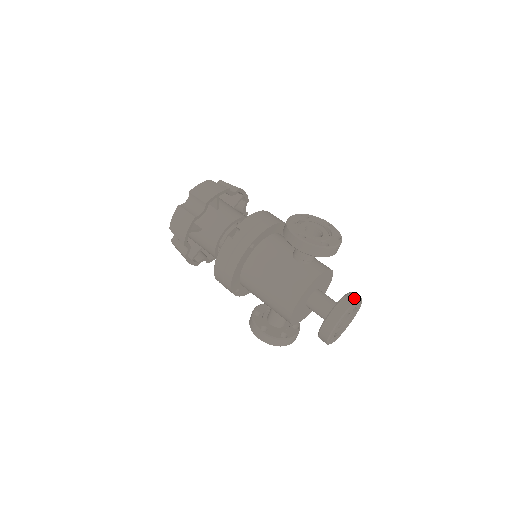
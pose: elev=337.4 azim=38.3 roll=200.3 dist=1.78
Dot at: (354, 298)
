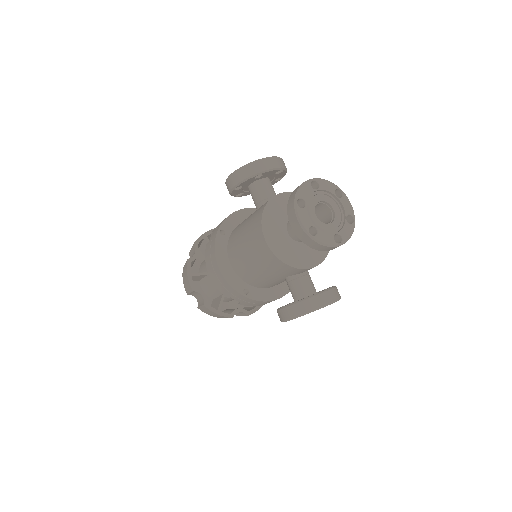
Dot at: occluded
